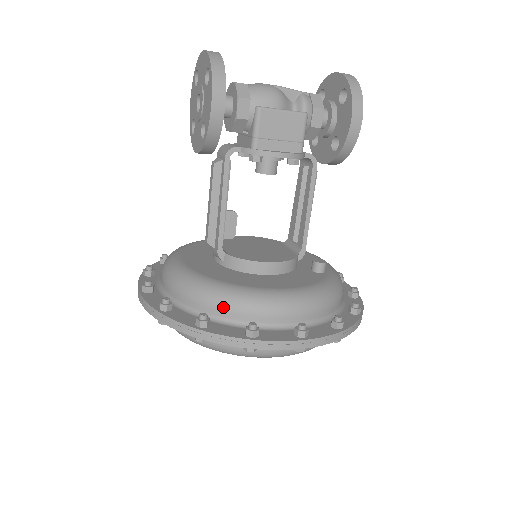
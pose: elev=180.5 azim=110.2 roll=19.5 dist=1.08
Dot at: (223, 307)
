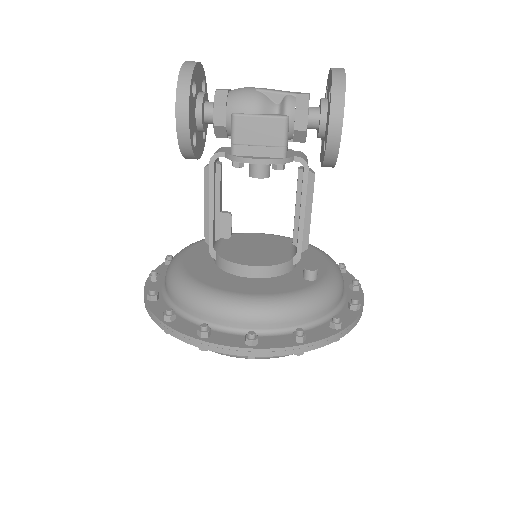
Dot at: (189, 305)
